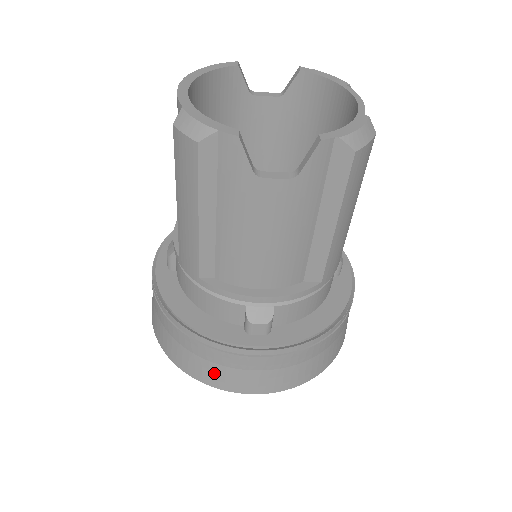
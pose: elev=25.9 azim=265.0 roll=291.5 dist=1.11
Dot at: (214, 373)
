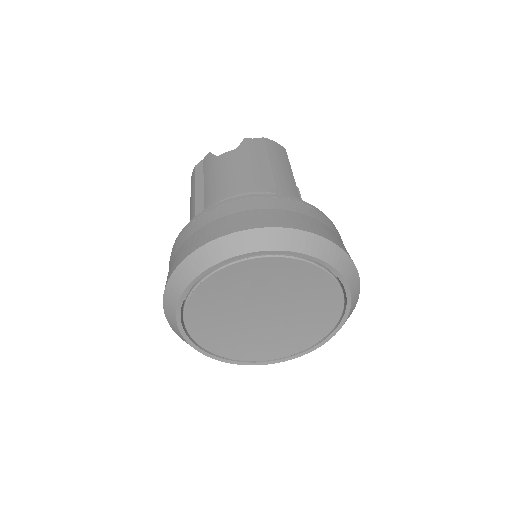
Dot at: (191, 242)
